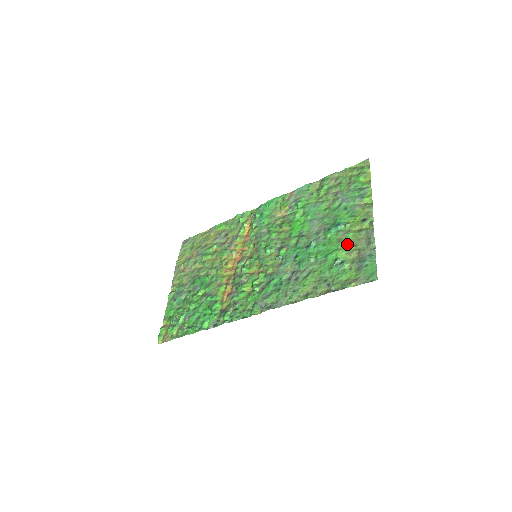
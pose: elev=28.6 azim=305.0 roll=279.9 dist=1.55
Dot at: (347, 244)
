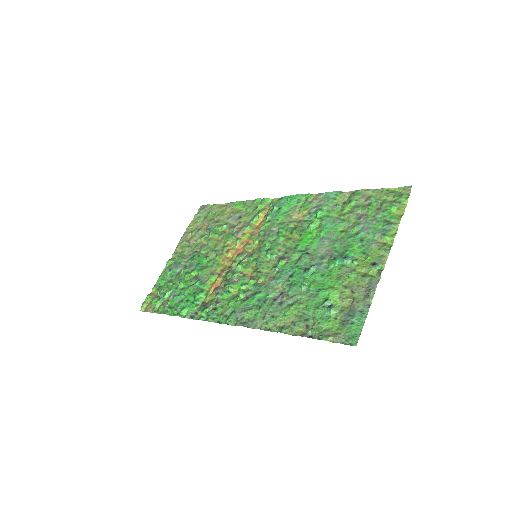
Dot at: (345, 286)
